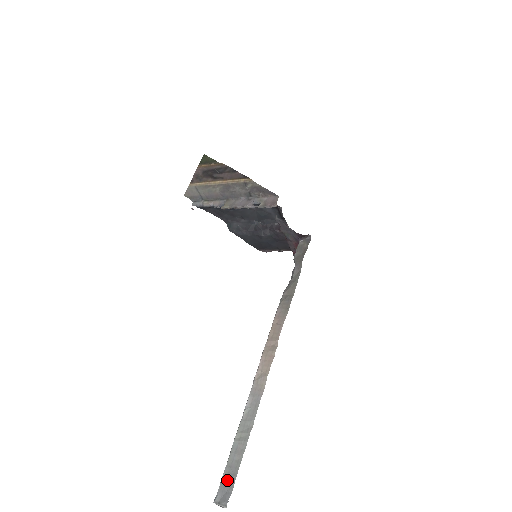
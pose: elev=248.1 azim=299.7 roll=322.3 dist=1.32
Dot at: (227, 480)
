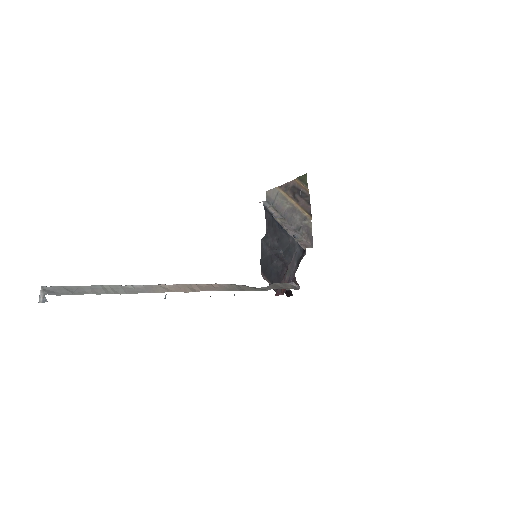
Dot at: (66, 289)
